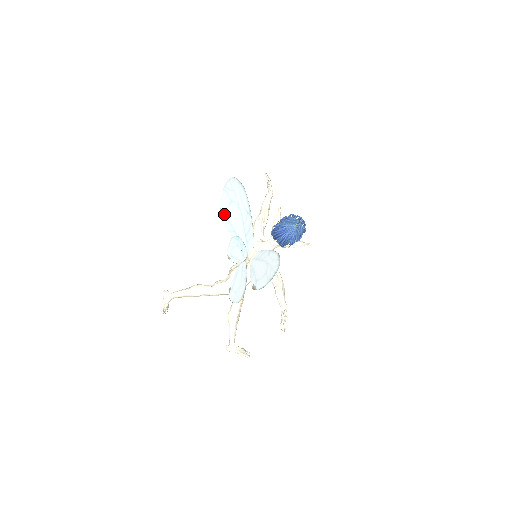
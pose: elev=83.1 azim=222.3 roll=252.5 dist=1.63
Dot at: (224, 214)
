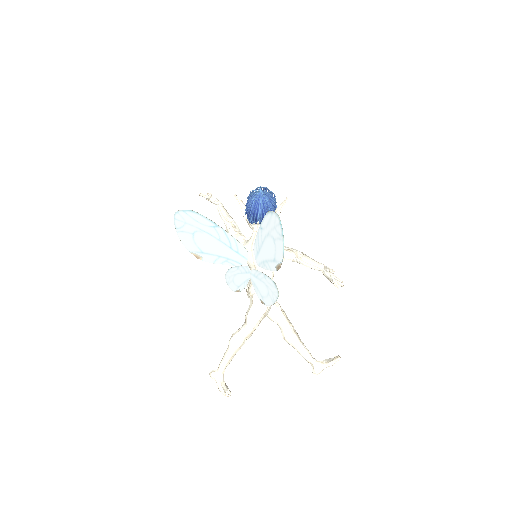
Dot at: (197, 253)
